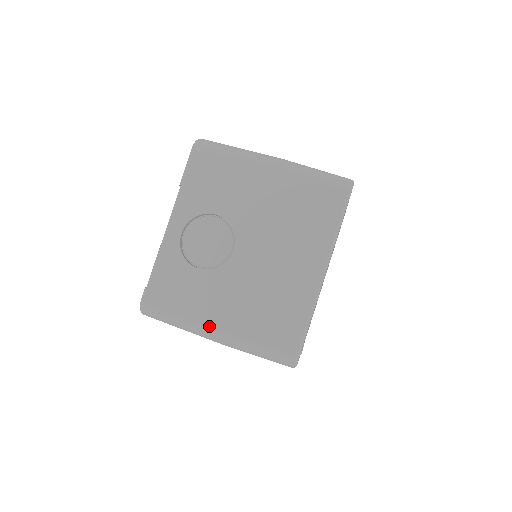
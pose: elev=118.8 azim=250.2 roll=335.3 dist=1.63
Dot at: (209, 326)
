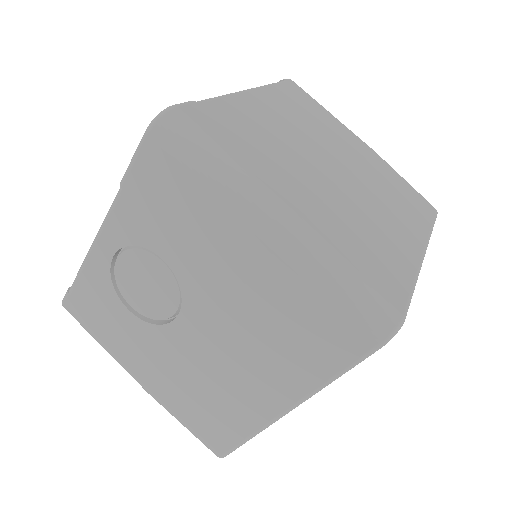
Dot at: (132, 373)
